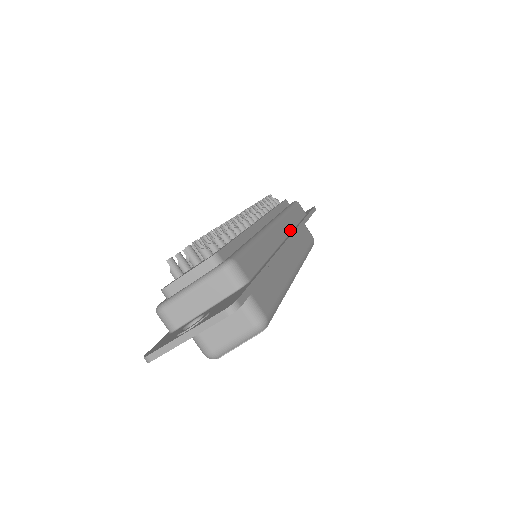
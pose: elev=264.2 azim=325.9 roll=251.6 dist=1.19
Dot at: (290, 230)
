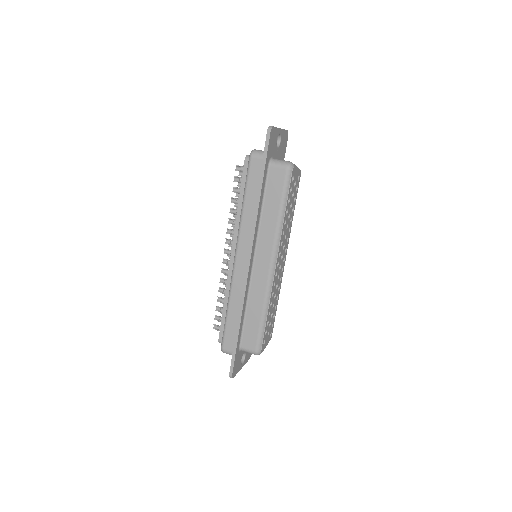
Dot at: occluded
